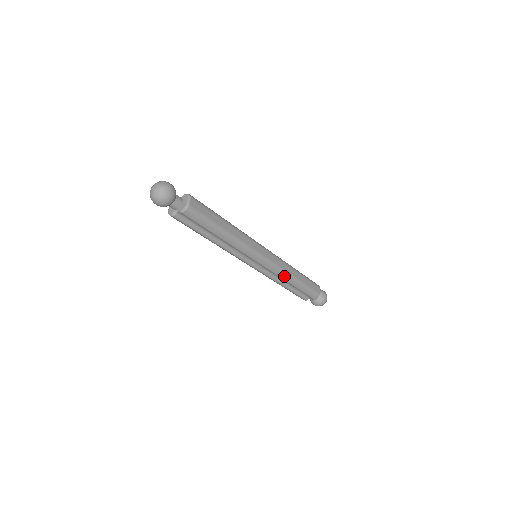
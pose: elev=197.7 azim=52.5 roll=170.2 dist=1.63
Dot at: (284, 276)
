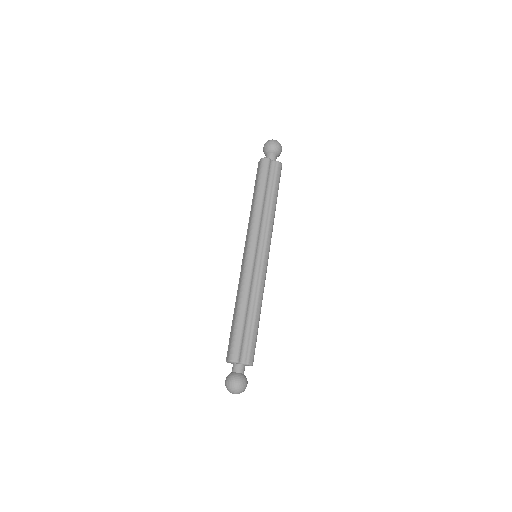
Dot at: (261, 293)
